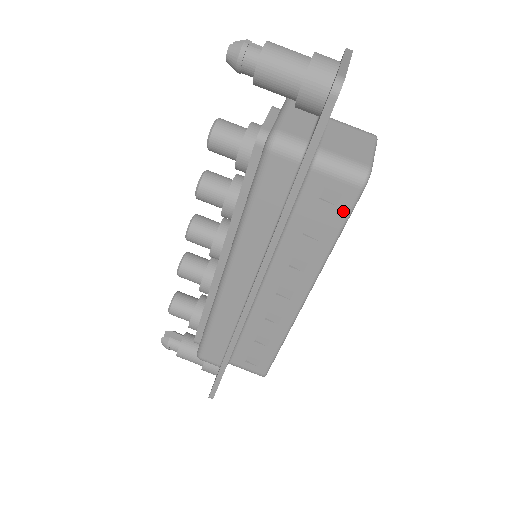
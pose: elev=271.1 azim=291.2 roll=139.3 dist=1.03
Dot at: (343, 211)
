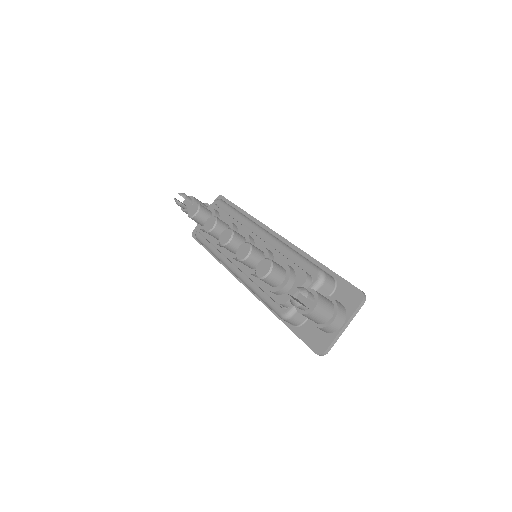
Dot at: occluded
